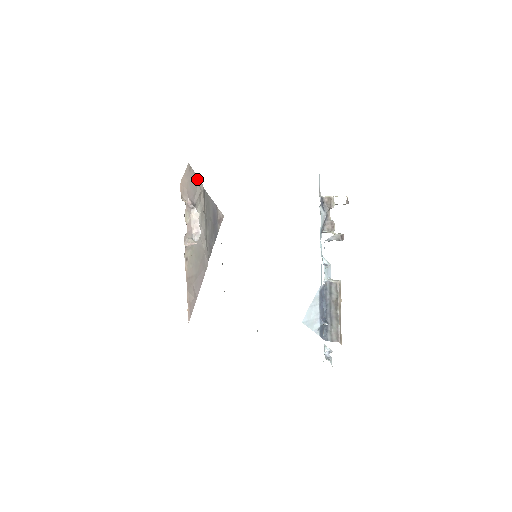
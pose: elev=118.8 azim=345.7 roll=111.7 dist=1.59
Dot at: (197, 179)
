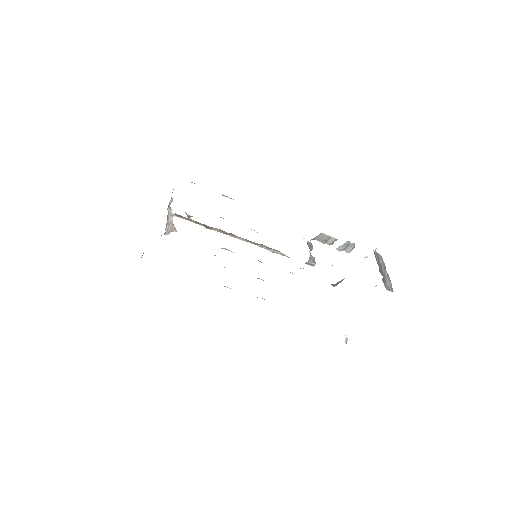
Dot at: occluded
